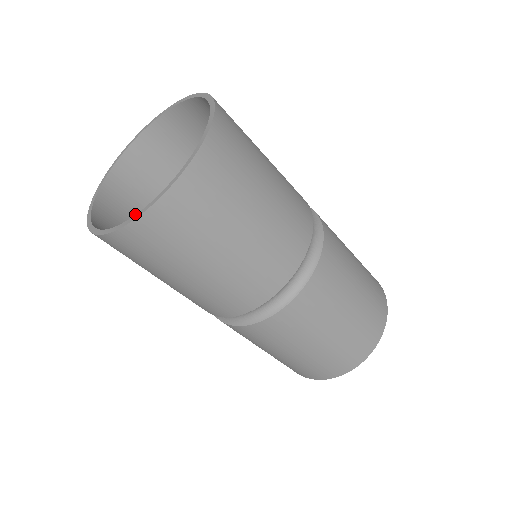
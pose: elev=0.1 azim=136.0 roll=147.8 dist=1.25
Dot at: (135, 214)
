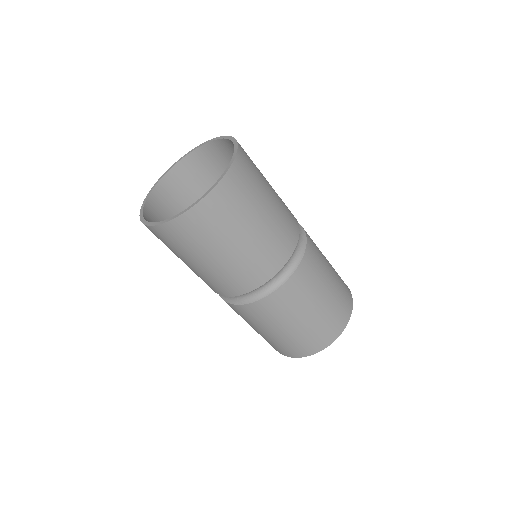
Dot at: occluded
